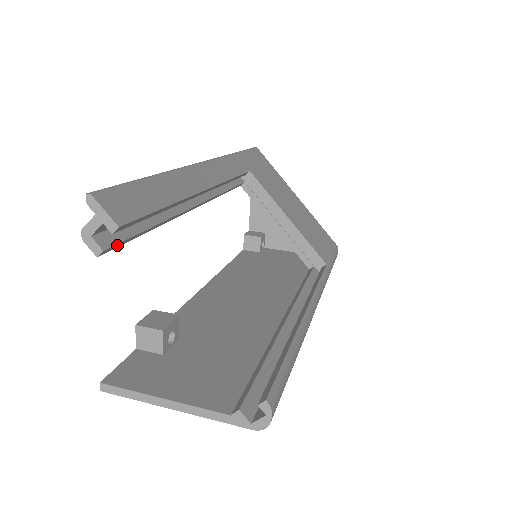
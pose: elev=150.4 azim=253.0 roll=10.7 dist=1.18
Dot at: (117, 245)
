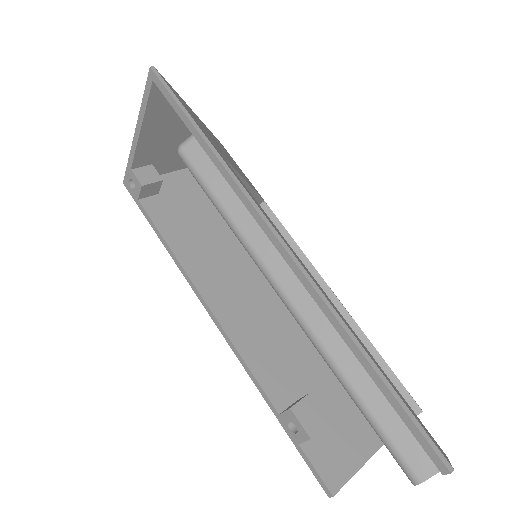
Dot at: occluded
